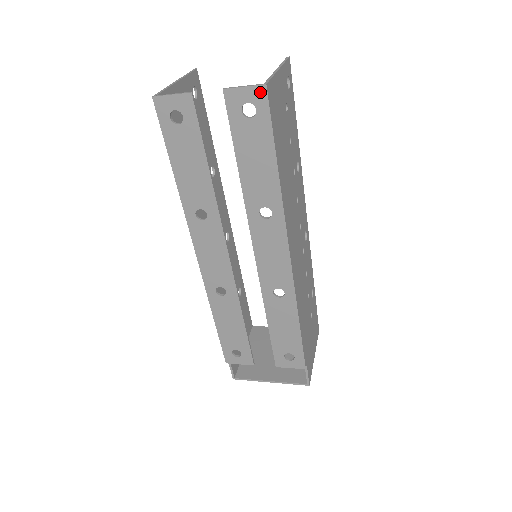
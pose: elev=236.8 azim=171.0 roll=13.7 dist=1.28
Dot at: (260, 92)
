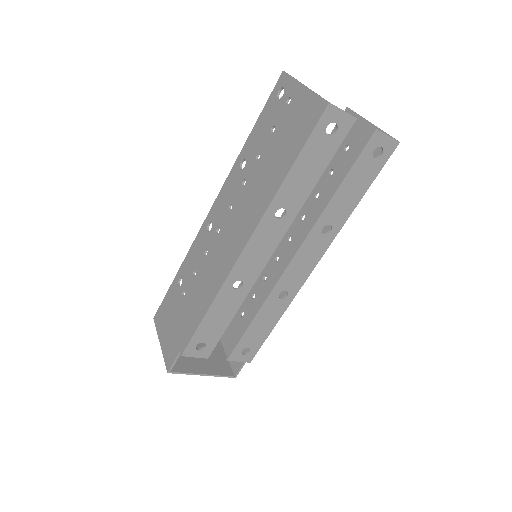
Dot at: (393, 145)
